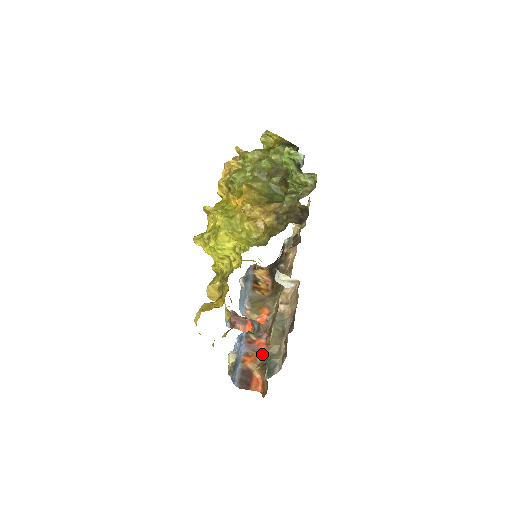
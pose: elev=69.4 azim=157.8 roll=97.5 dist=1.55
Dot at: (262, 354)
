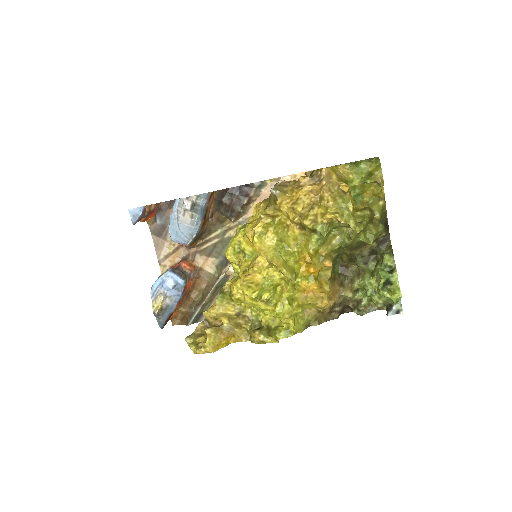
Dot at: (187, 294)
